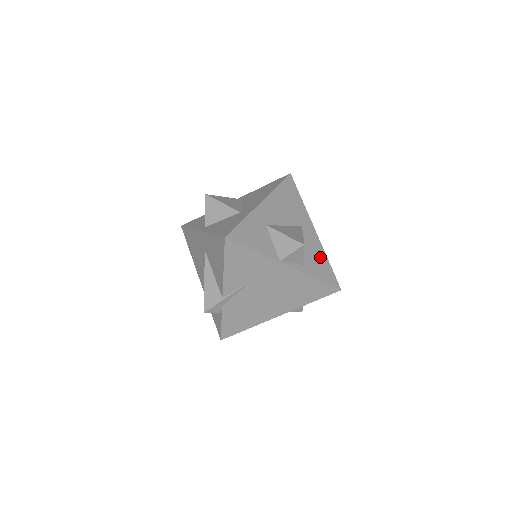
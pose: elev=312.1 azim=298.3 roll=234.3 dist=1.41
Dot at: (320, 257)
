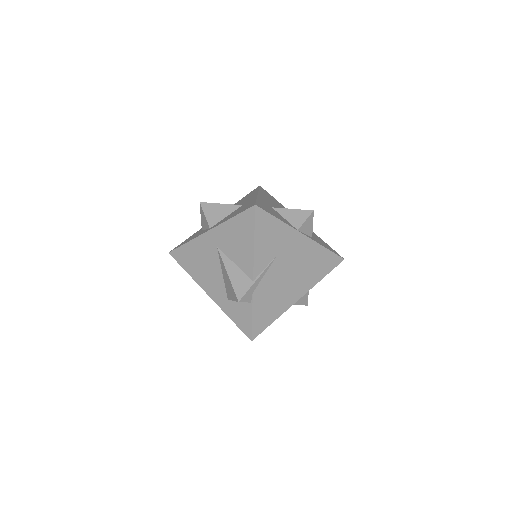
Dot at: (317, 237)
